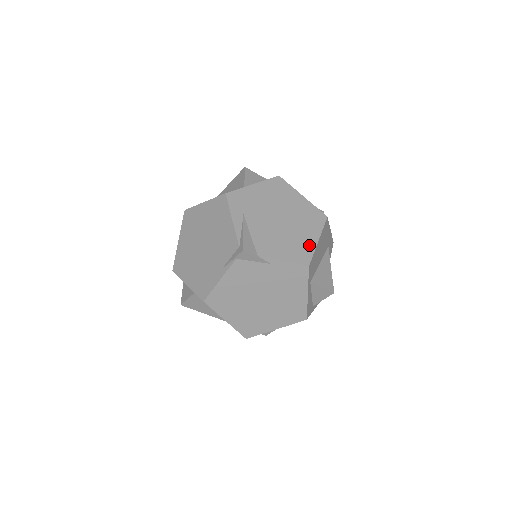
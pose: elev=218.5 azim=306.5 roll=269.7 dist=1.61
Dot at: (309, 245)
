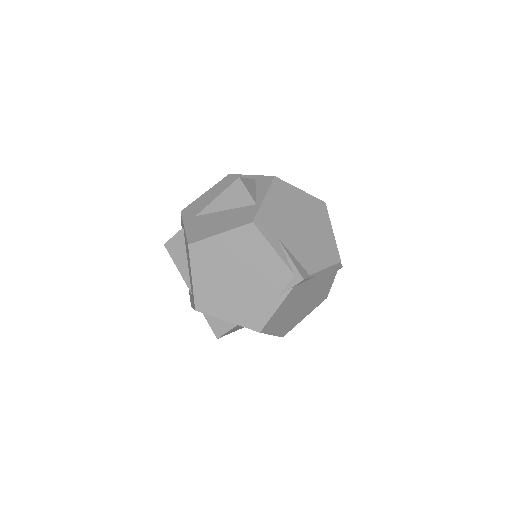
Dot at: (331, 240)
